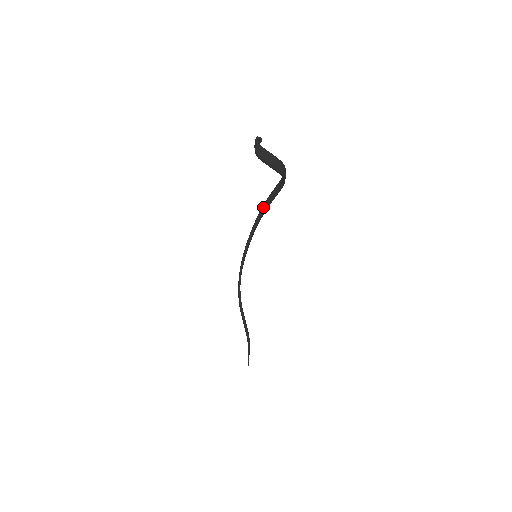
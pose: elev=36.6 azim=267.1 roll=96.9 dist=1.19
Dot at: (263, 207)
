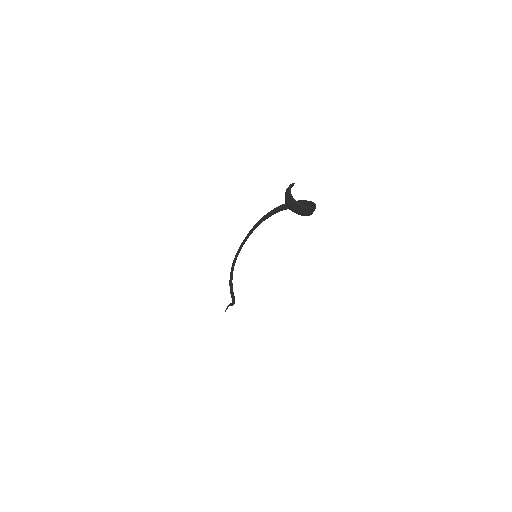
Dot at: (270, 213)
